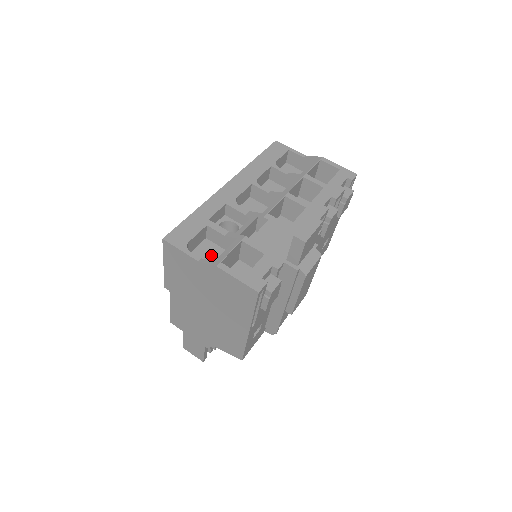
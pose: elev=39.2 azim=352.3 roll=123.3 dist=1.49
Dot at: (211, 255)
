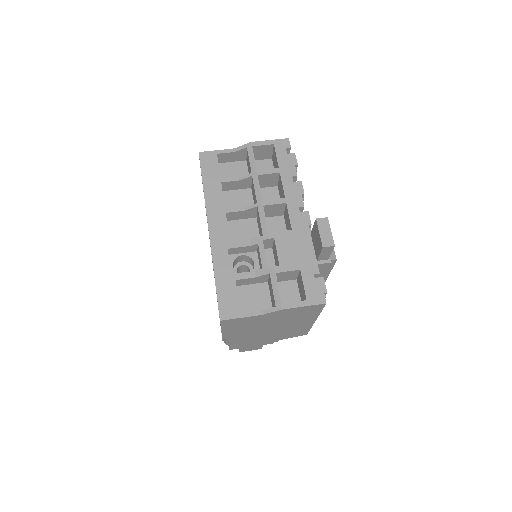
Dot at: (254, 297)
